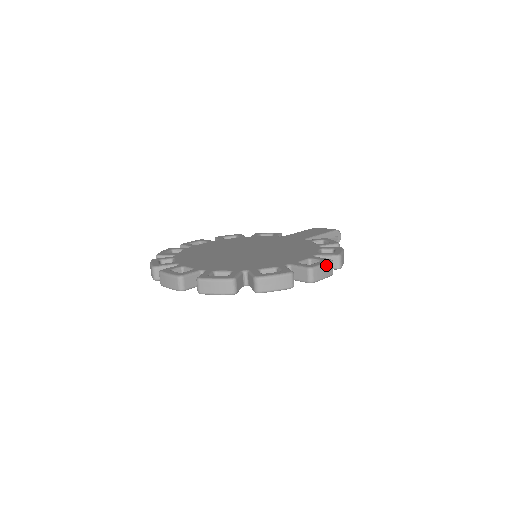
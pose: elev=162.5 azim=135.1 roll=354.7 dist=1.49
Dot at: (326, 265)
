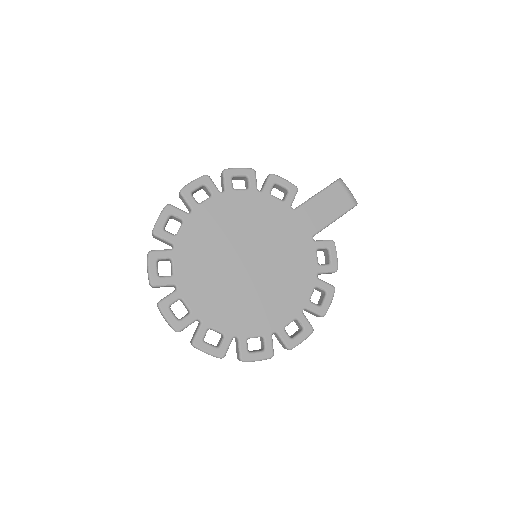
Dot at: occluded
